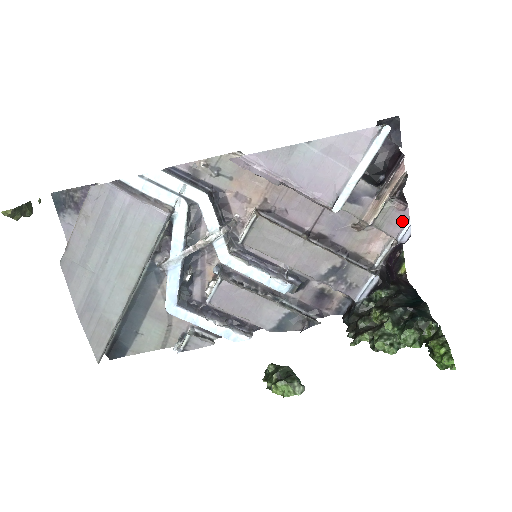
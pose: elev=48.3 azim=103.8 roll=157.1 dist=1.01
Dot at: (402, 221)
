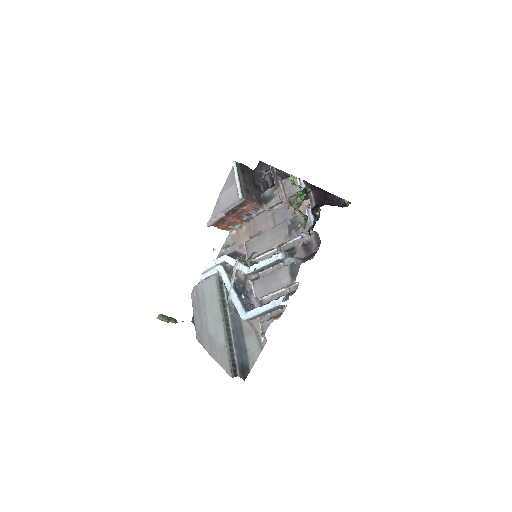
Dot at: (296, 182)
